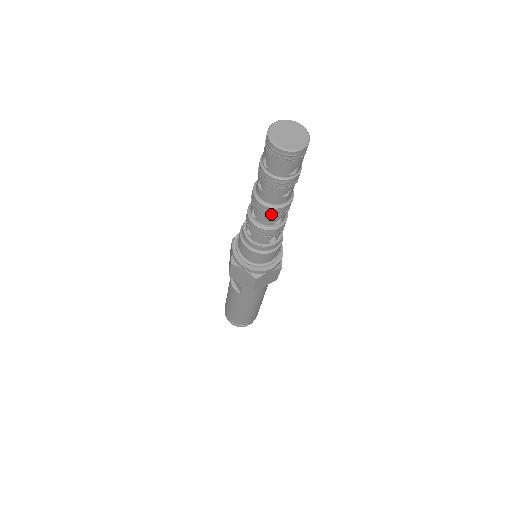
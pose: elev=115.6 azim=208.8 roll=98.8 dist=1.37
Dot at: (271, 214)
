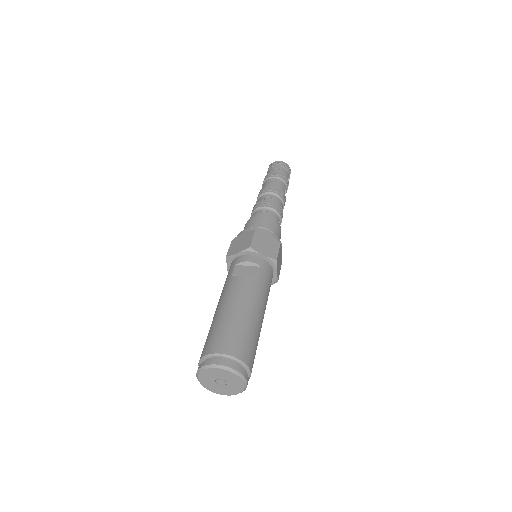
Dot at: (282, 196)
